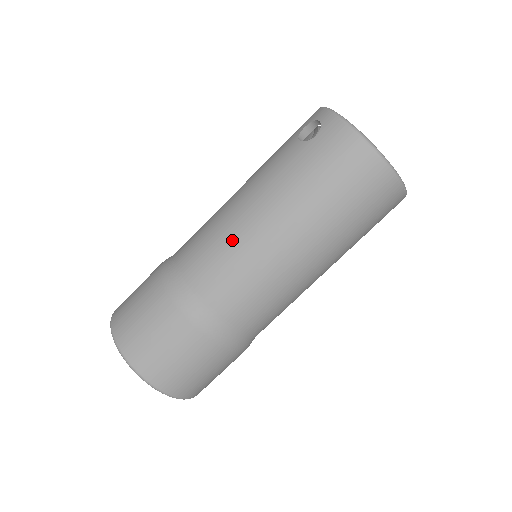
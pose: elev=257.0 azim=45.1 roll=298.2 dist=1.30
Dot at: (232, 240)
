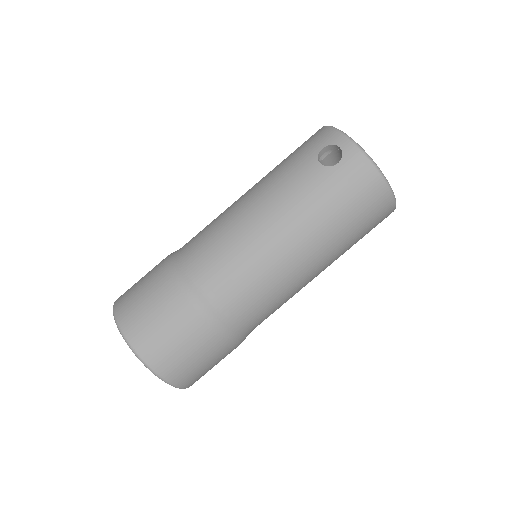
Dot at: (257, 255)
